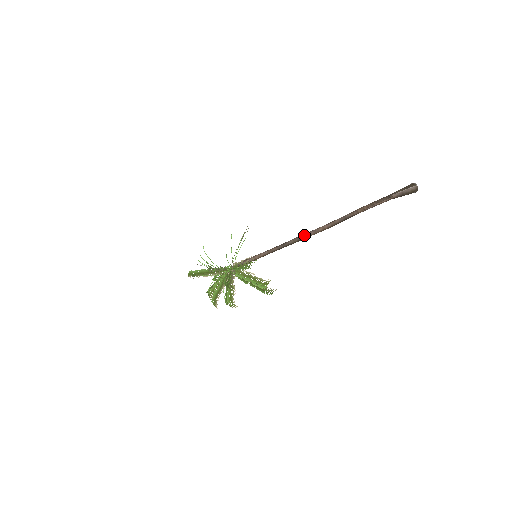
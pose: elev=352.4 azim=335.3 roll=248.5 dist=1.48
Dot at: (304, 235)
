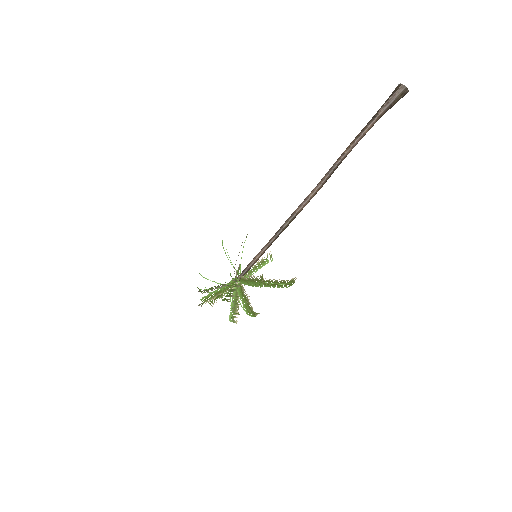
Dot at: (296, 210)
